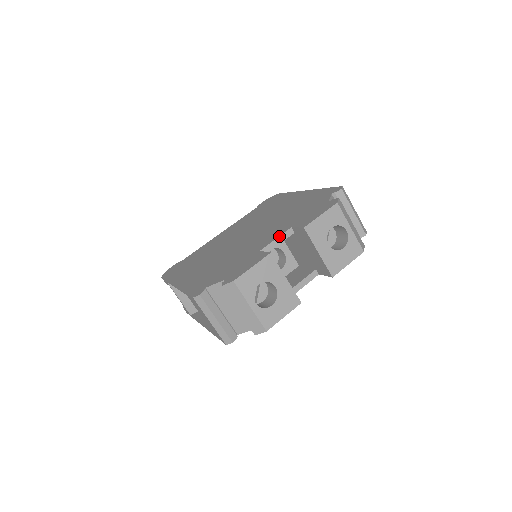
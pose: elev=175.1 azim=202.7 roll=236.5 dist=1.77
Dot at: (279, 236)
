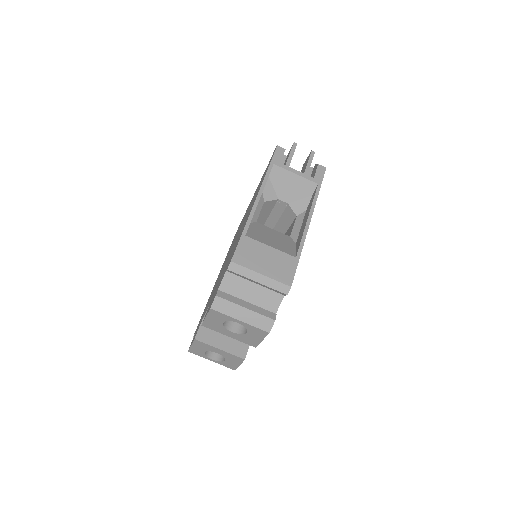
Dot at: (207, 309)
